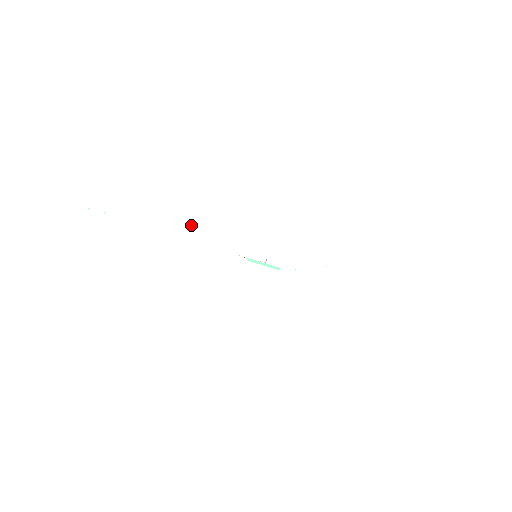
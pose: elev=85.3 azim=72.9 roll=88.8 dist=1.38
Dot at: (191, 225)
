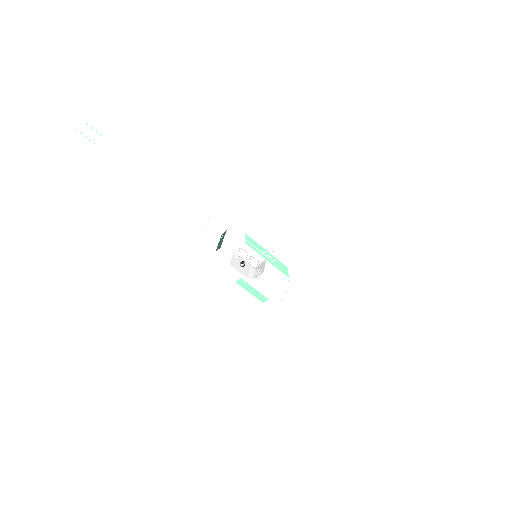
Dot at: (204, 180)
